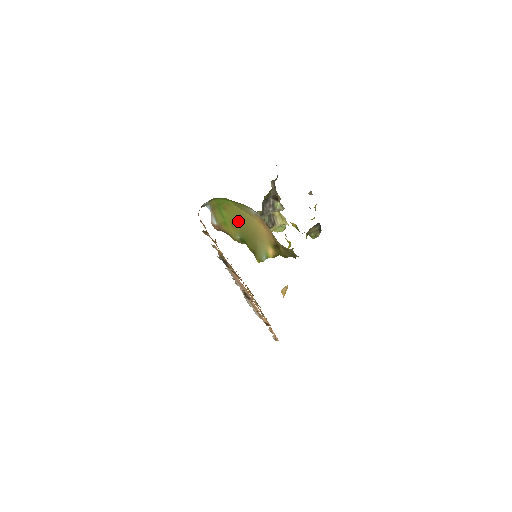
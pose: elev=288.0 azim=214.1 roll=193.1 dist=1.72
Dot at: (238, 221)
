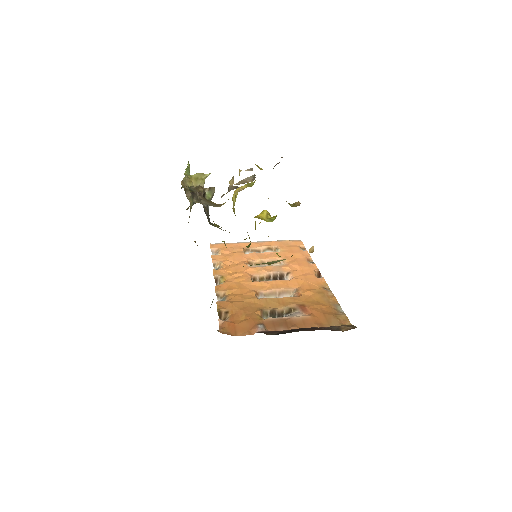
Dot at: occluded
